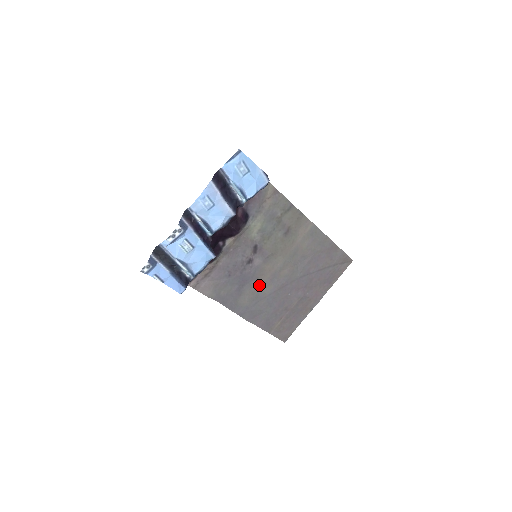
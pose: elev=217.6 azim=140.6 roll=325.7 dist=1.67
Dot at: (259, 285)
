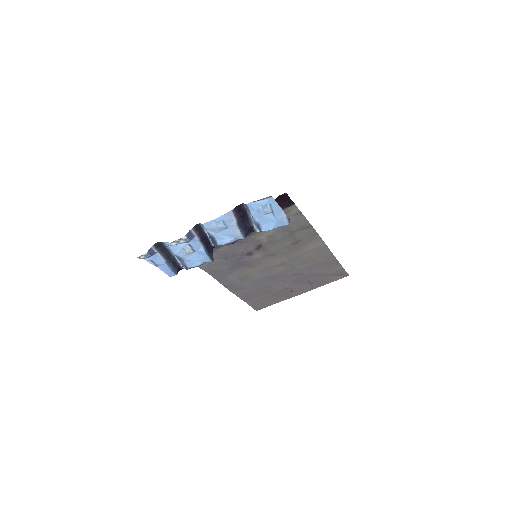
Dot at: (251, 271)
